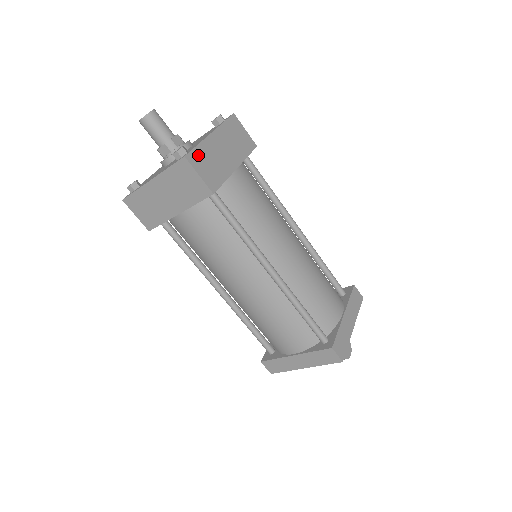
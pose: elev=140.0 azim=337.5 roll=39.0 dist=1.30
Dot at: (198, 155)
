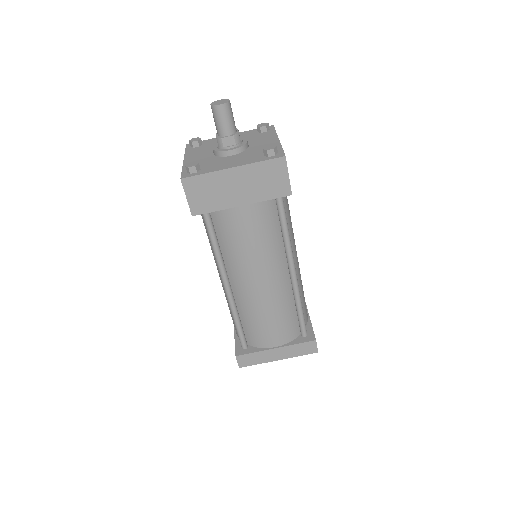
Dot at: occluded
